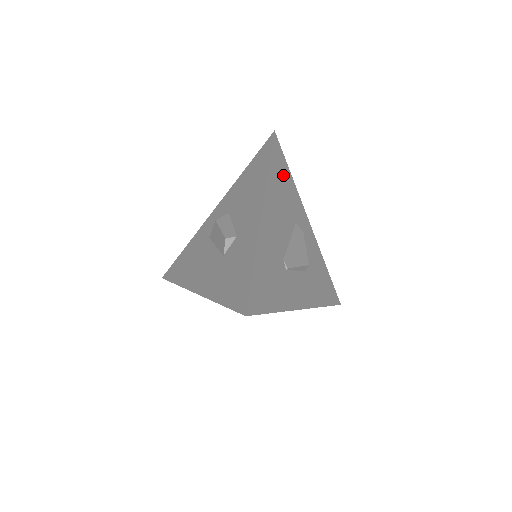
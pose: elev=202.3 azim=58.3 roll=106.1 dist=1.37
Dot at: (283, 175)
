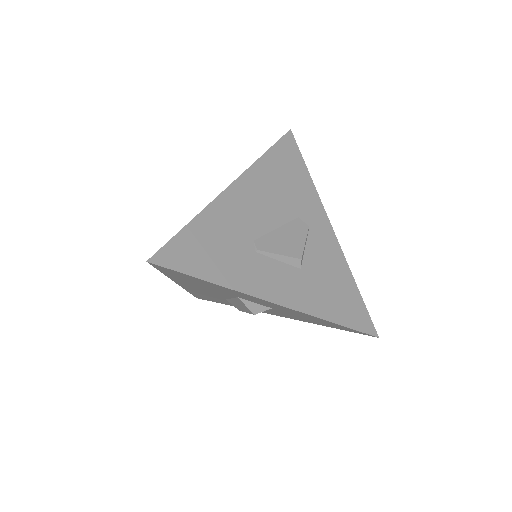
Dot at: (291, 168)
